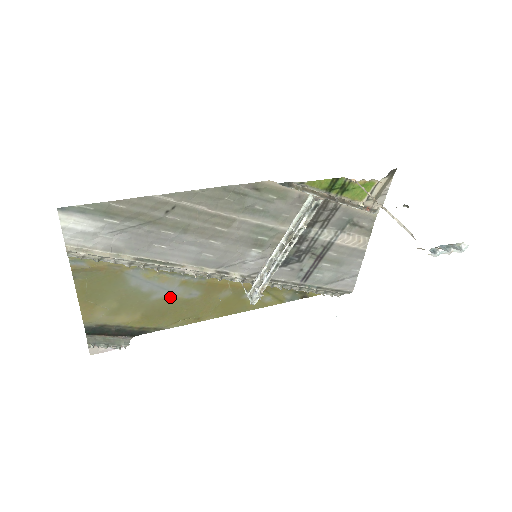
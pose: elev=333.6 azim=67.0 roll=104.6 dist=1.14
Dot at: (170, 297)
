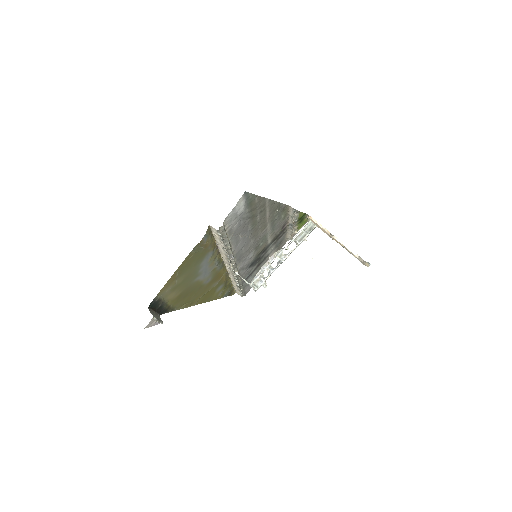
Dot at: (200, 280)
